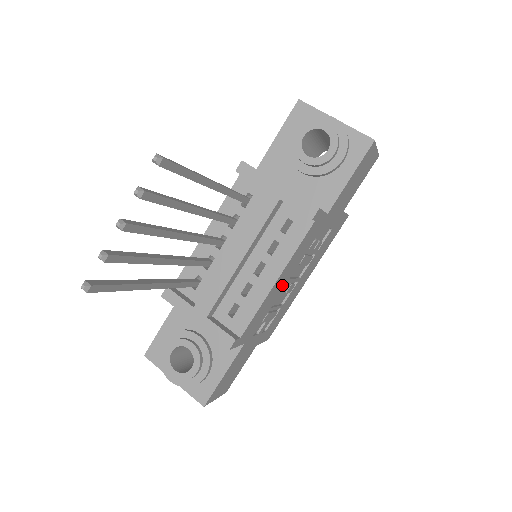
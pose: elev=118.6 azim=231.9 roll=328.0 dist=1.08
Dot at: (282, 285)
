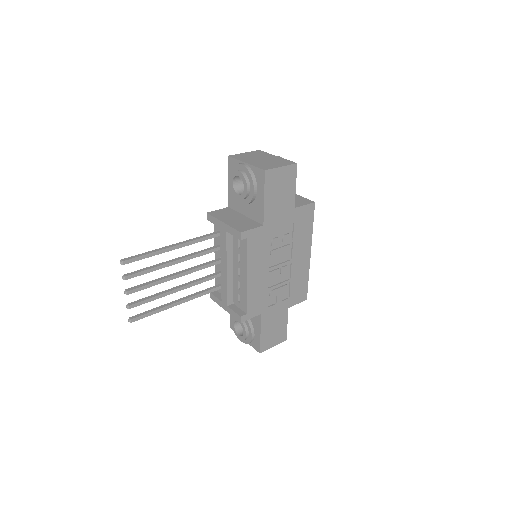
Dot at: (263, 275)
